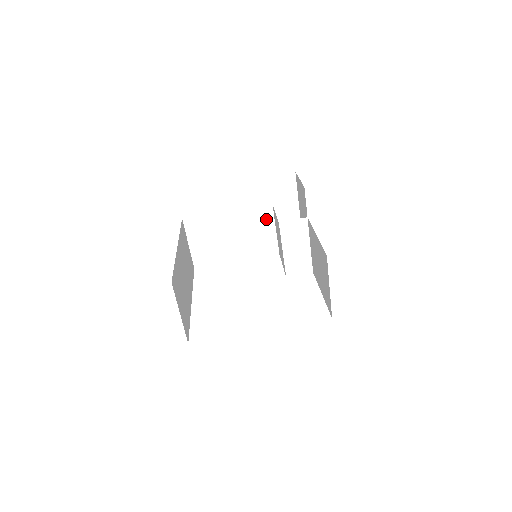
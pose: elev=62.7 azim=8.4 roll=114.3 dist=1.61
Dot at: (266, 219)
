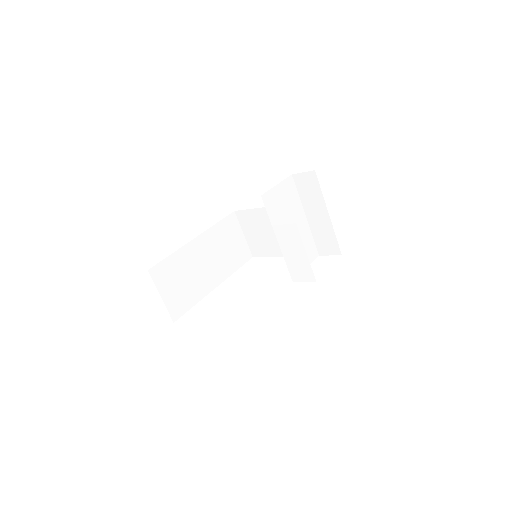
Dot at: occluded
